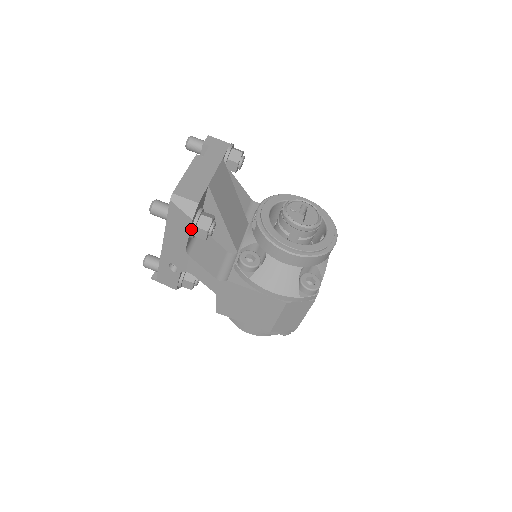
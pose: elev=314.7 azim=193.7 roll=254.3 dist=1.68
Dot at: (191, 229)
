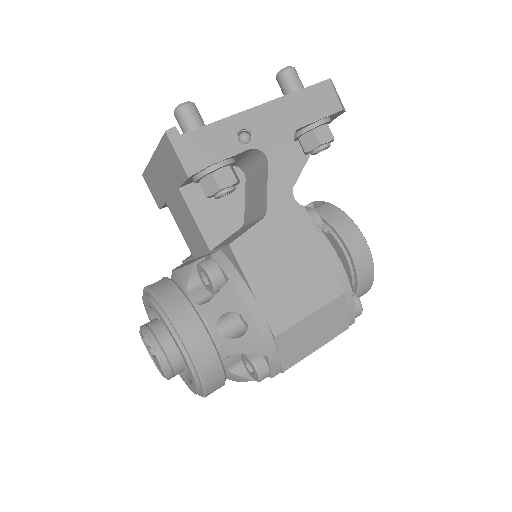
Dot at: (325, 118)
